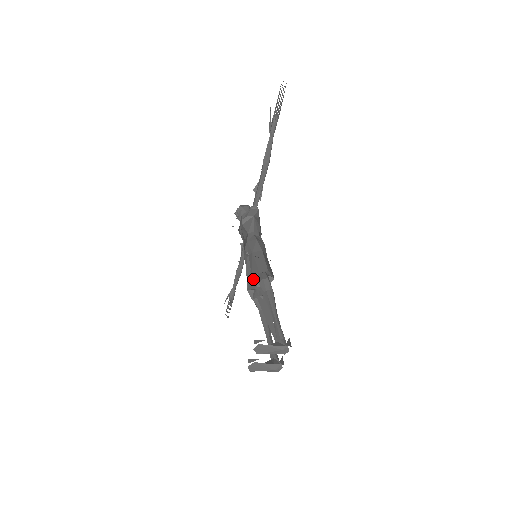
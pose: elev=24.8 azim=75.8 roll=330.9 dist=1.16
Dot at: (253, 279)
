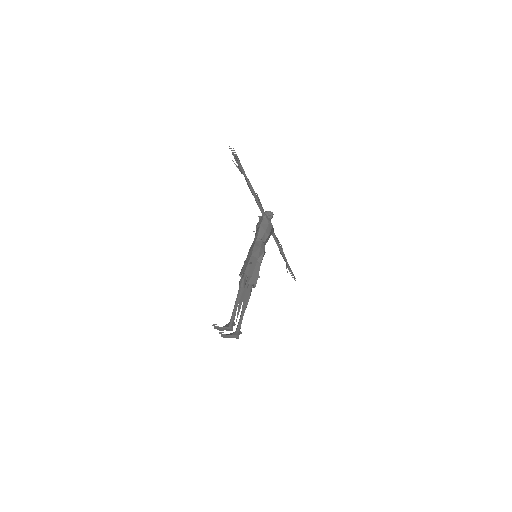
Dot at: occluded
